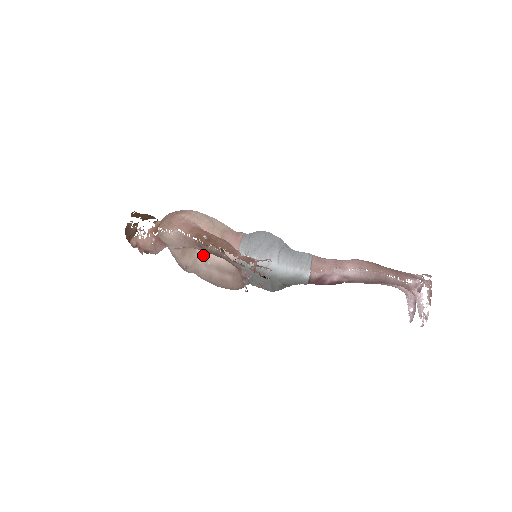
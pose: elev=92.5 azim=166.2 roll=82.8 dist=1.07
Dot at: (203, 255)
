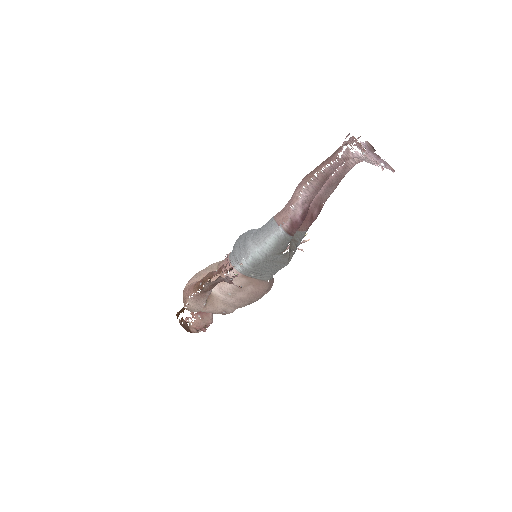
Dot at: (221, 294)
